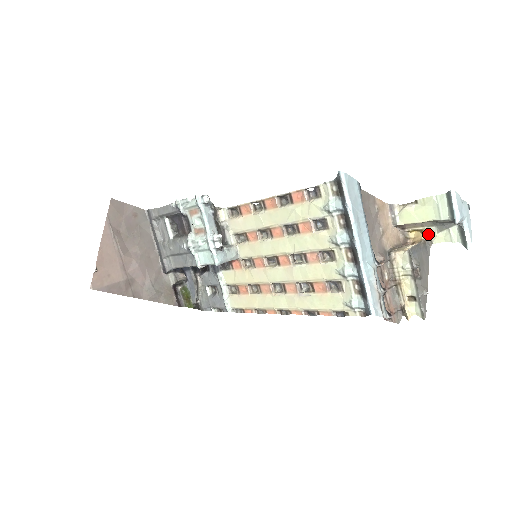
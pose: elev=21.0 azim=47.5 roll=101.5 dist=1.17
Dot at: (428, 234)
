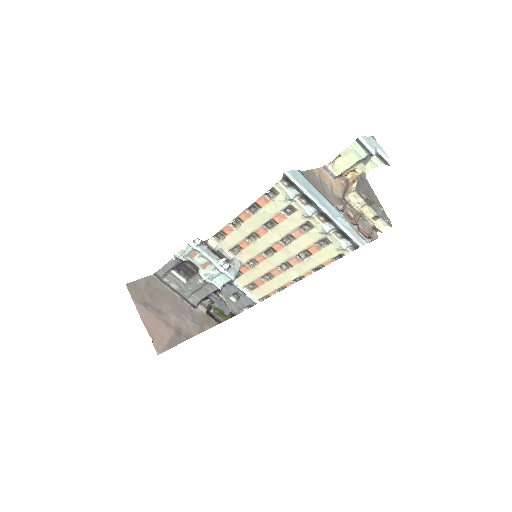
Dot at: (359, 170)
